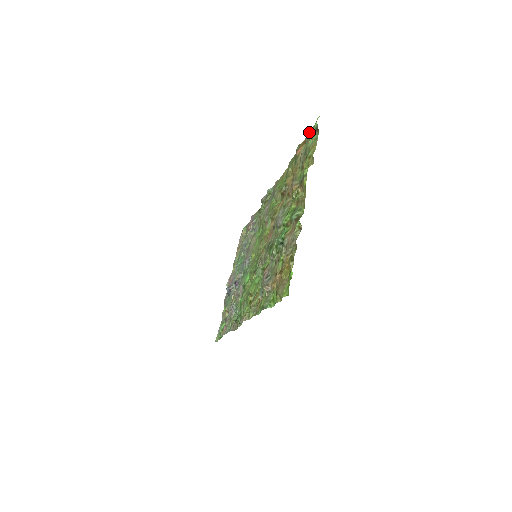
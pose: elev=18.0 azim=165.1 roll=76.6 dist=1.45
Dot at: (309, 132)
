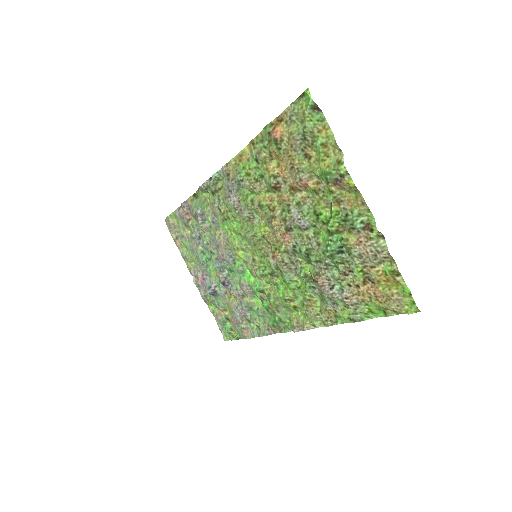
Dot at: (288, 108)
